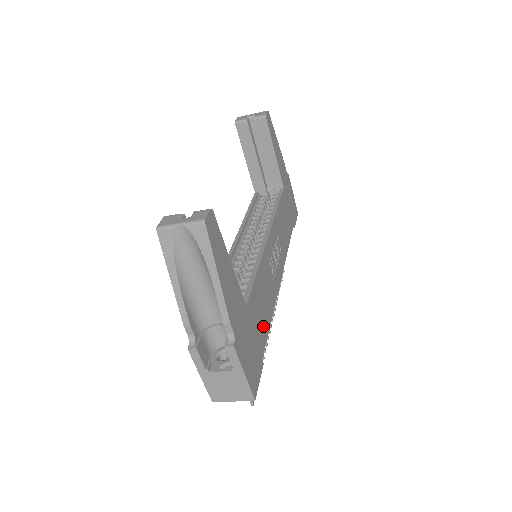
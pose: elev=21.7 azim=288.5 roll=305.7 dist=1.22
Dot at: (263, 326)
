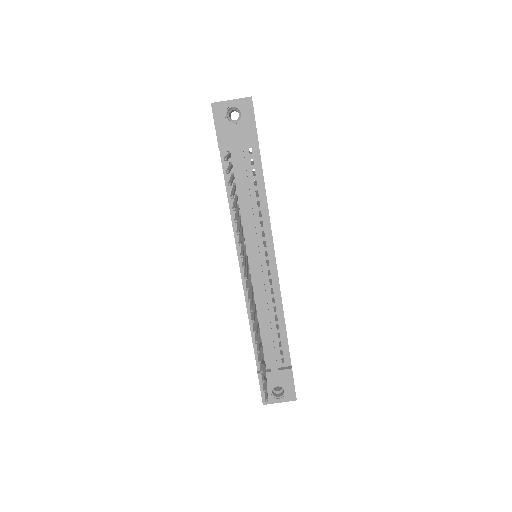
Dot at: occluded
